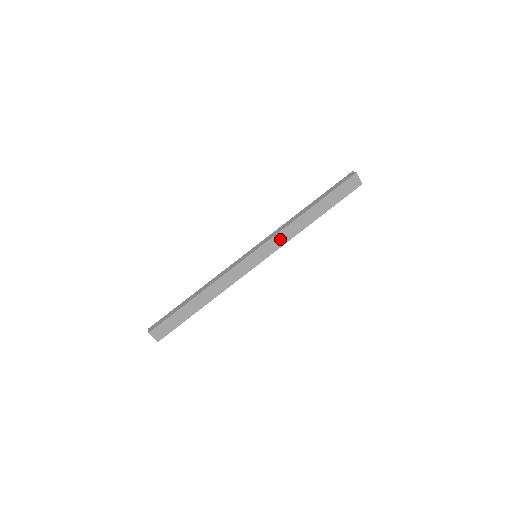
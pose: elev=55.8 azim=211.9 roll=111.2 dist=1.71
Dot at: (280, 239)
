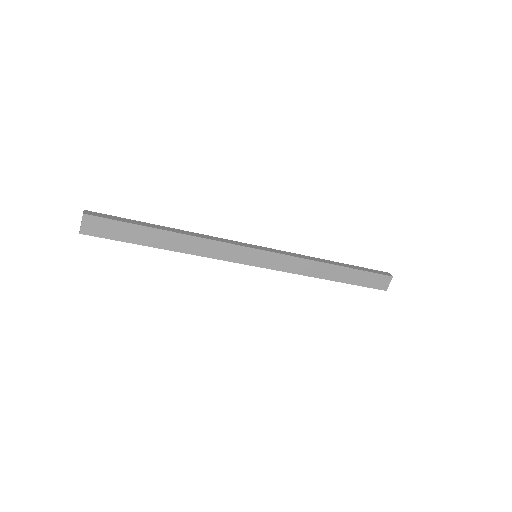
Dot at: (290, 264)
